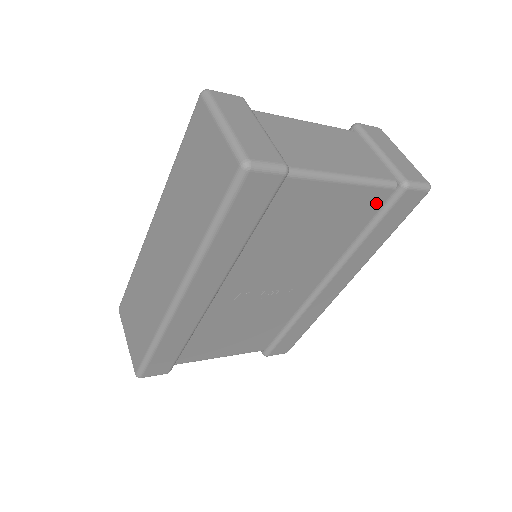
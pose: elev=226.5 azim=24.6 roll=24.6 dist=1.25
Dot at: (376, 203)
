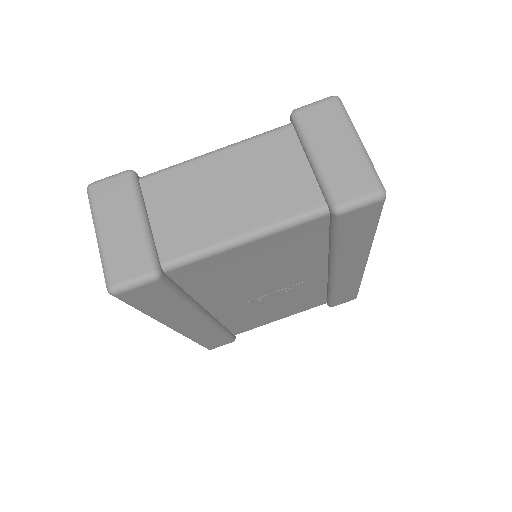
Dot at: (317, 228)
